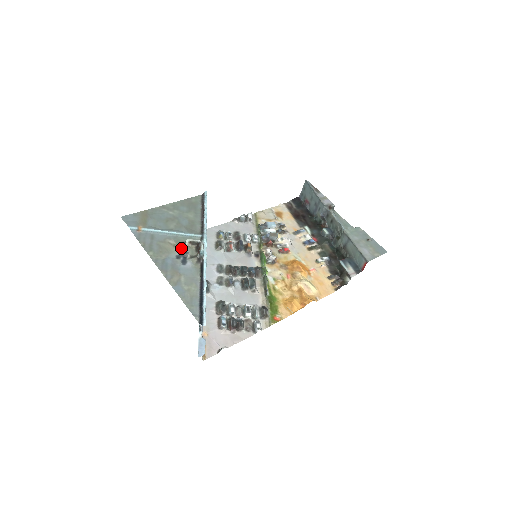
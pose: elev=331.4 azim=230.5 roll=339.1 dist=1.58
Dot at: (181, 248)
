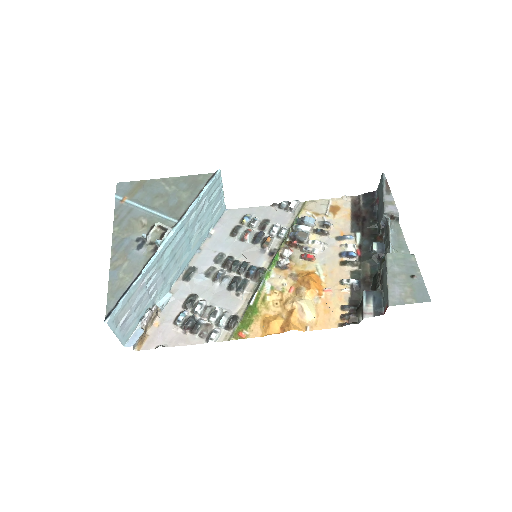
Dot at: (148, 230)
